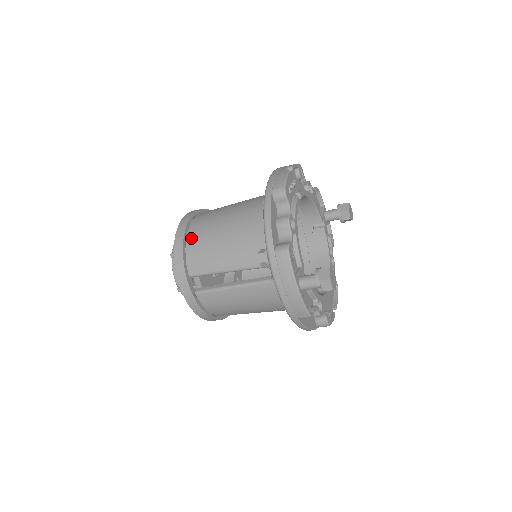
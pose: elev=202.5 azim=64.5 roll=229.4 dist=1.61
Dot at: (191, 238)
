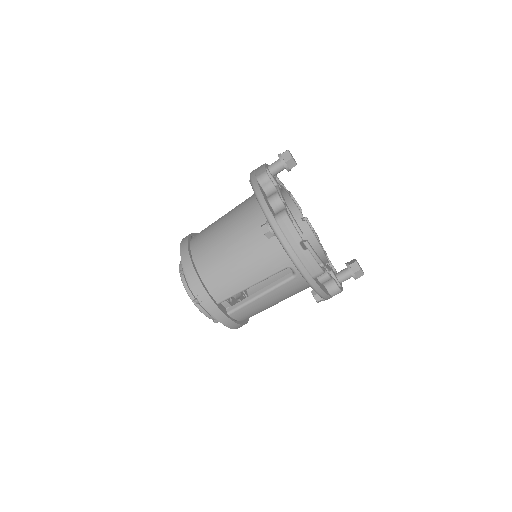
Dot at: occluded
